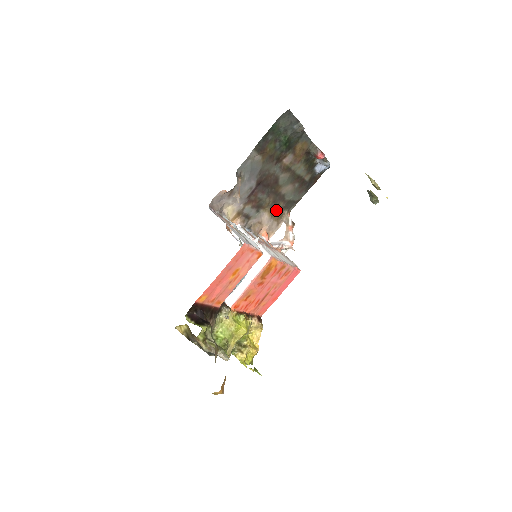
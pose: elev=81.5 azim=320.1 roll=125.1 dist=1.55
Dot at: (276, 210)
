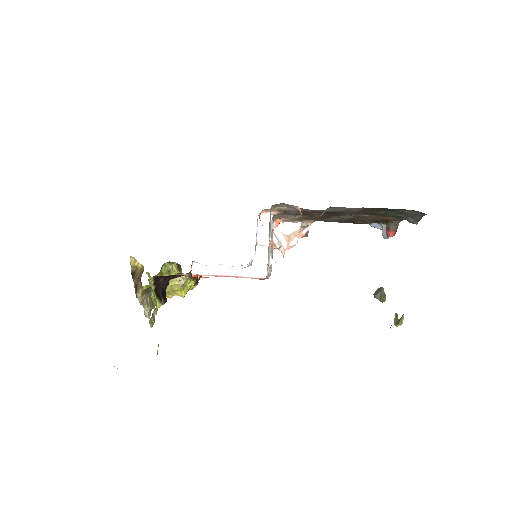
Dot at: occluded
